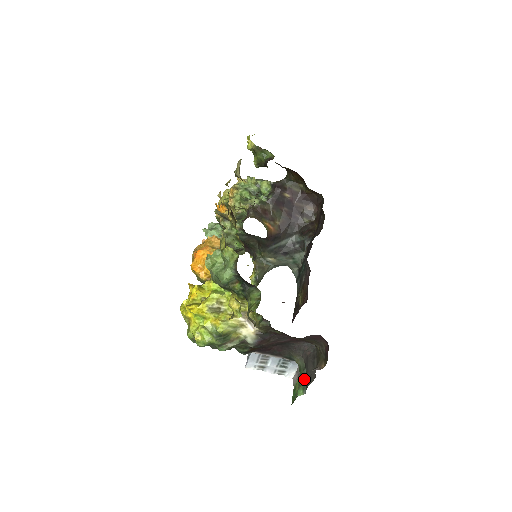
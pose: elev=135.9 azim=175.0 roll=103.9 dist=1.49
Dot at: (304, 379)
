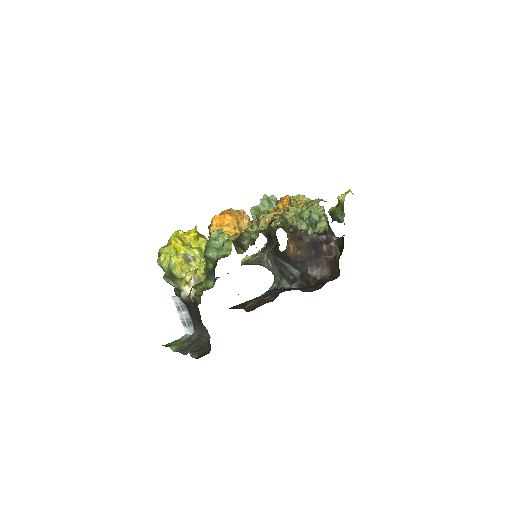
Dot at: (184, 346)
